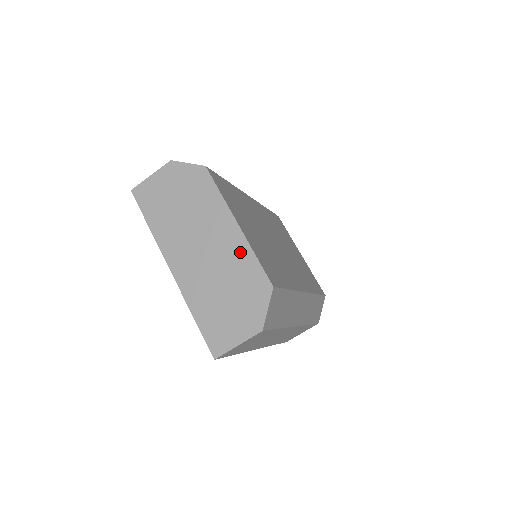
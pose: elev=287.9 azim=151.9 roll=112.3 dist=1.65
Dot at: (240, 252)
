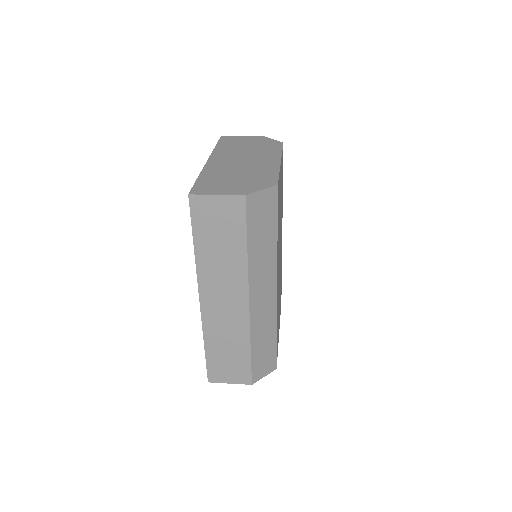
Dot at: (269, 168)
